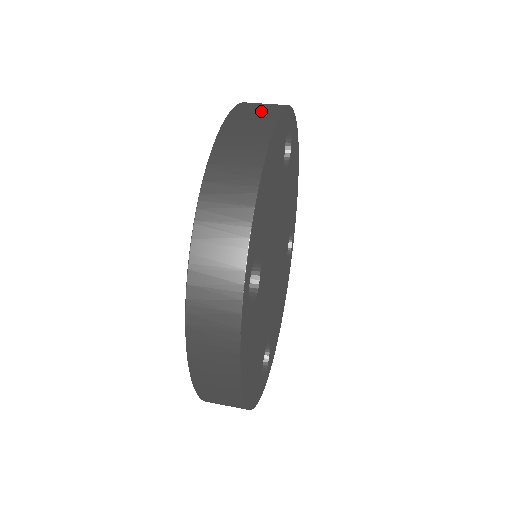
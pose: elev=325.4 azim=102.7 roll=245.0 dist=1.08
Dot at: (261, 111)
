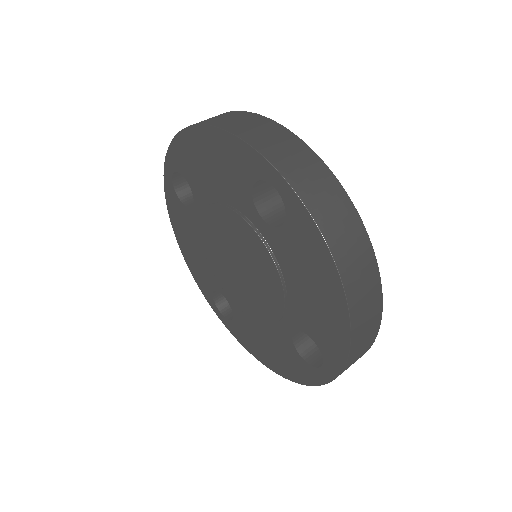
Dot at: (351, 233)
